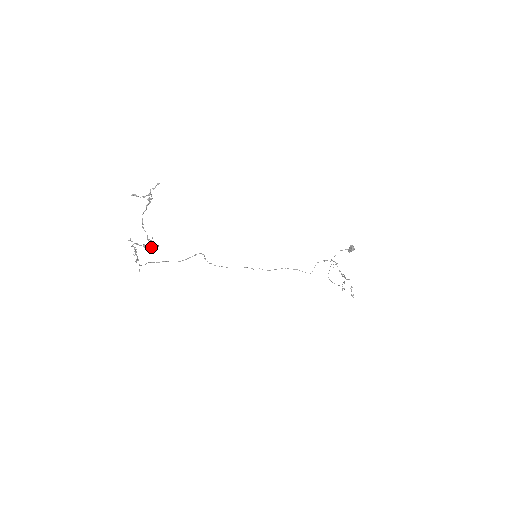
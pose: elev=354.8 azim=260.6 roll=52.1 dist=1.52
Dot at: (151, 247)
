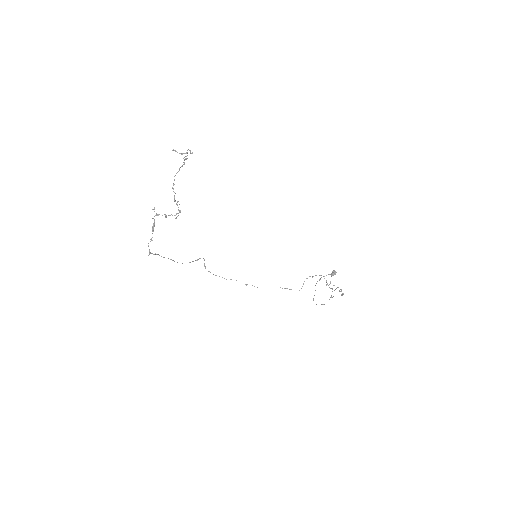
Dot at: occluded
